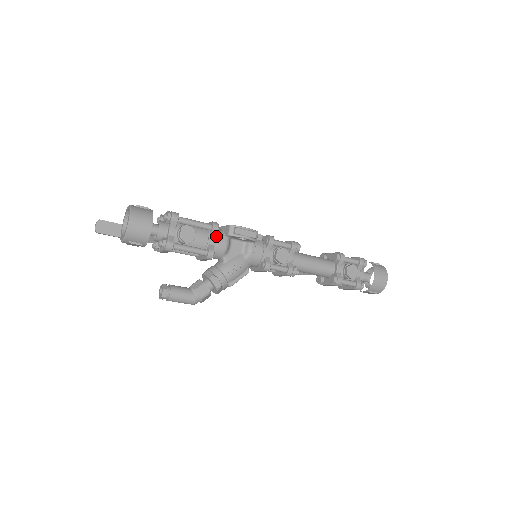
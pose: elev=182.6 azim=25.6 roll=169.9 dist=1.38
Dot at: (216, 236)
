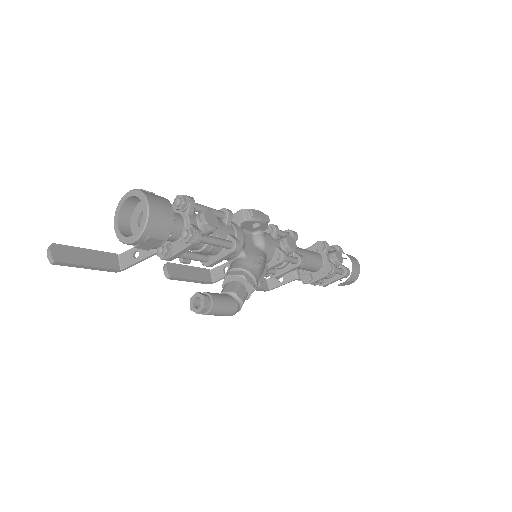
Dot at: (230, 225)
